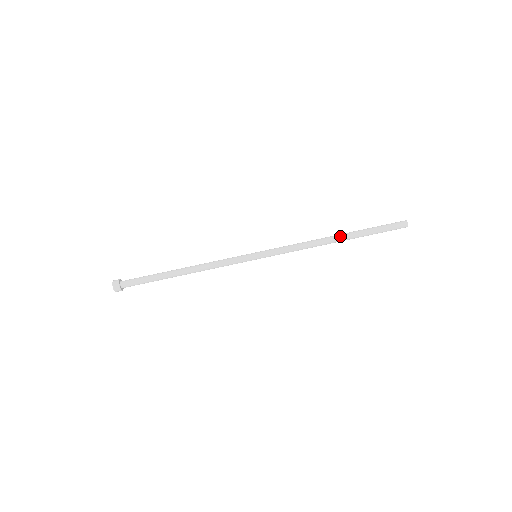
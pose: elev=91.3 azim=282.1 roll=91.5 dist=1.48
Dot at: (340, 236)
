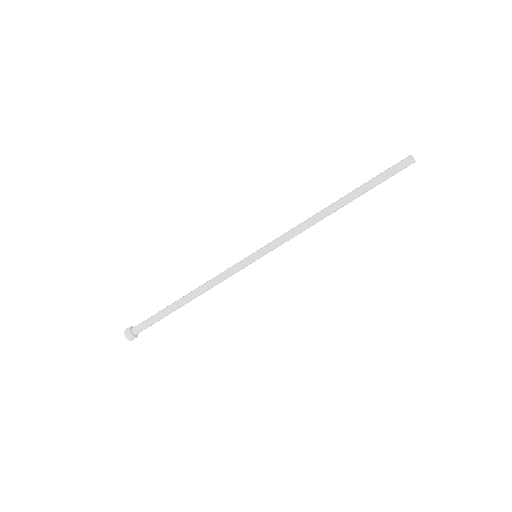
Dot at: (339, 202)
